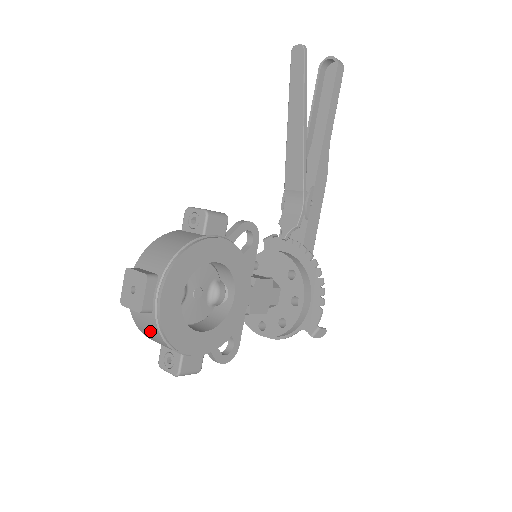
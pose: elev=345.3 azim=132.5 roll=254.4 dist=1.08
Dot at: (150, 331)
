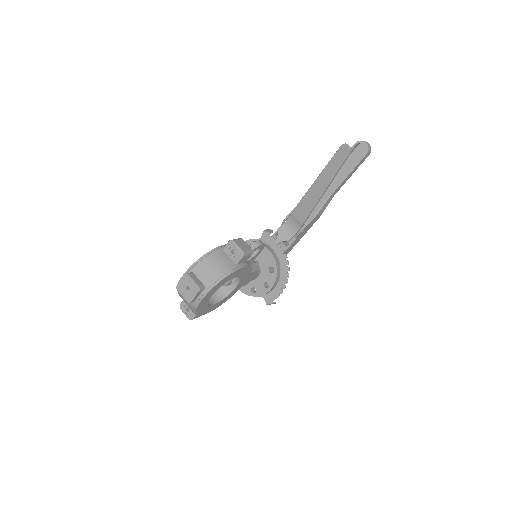
Dot at: (186, 303)
